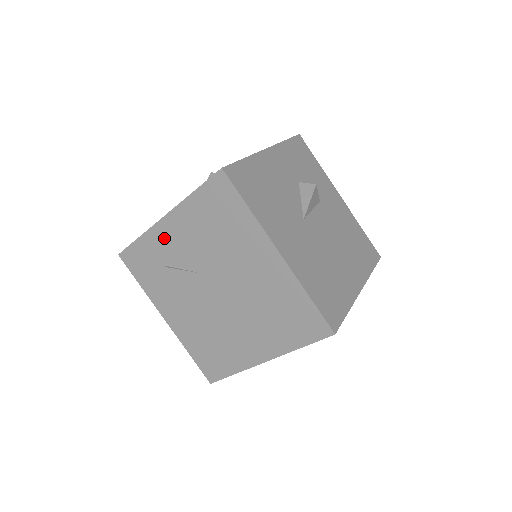
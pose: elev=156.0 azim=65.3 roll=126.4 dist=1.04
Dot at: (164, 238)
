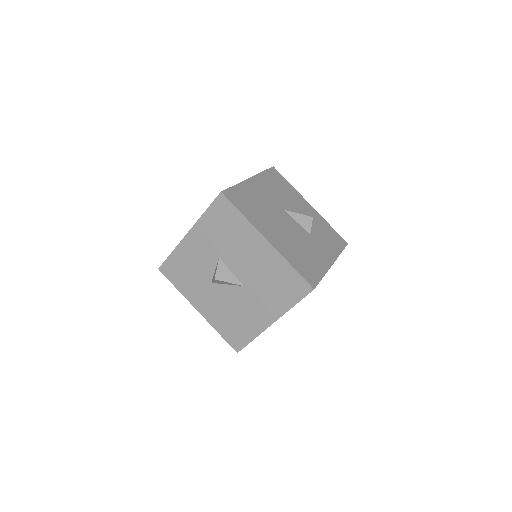
Dot at: occluded
